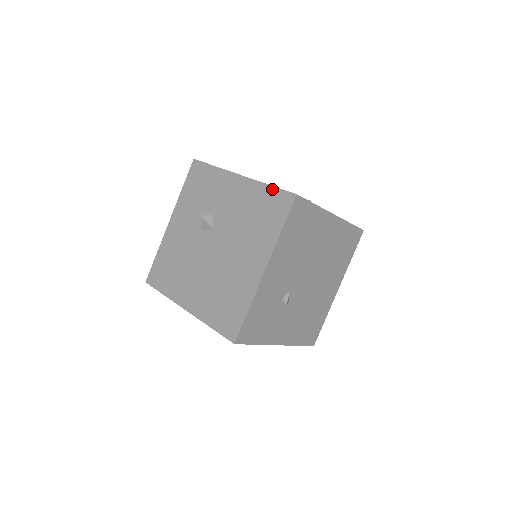
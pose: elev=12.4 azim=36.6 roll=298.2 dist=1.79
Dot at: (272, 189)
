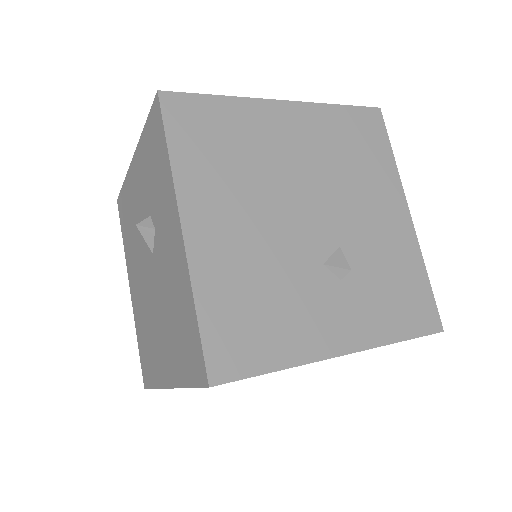
Dot at: (195, 325)
